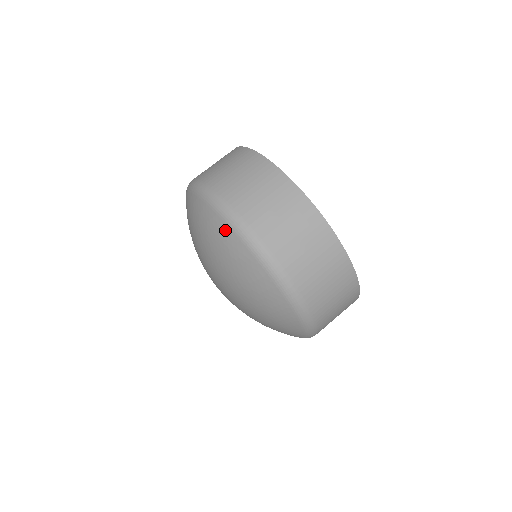
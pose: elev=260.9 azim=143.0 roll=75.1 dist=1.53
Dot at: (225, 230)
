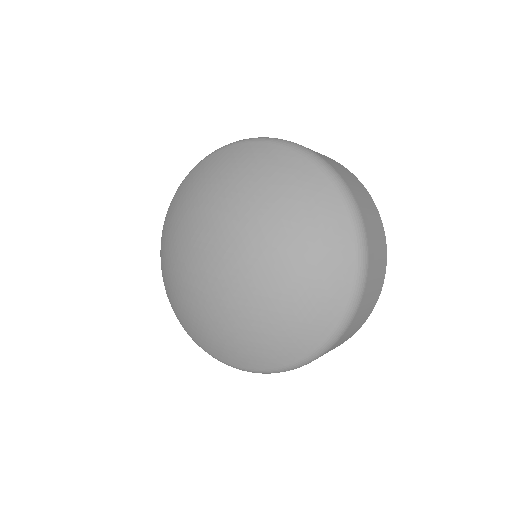
Dot at: (258, 146)
